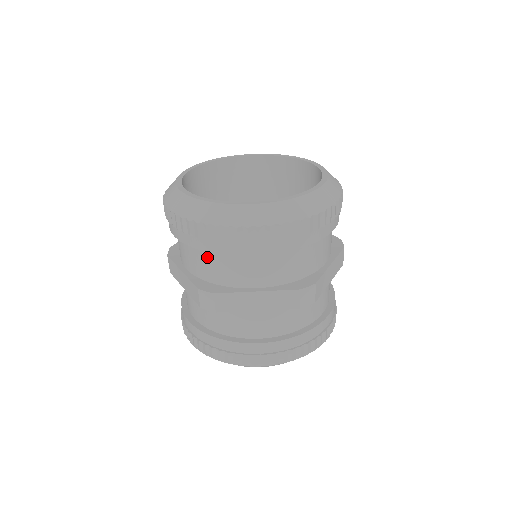
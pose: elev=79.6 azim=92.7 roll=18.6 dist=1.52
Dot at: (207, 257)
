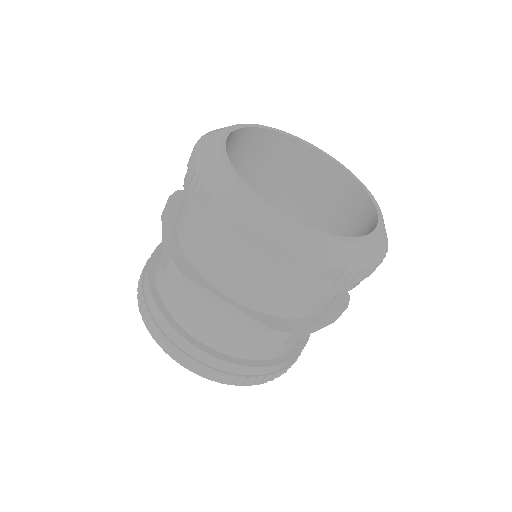
Dot at: (201, 234)
